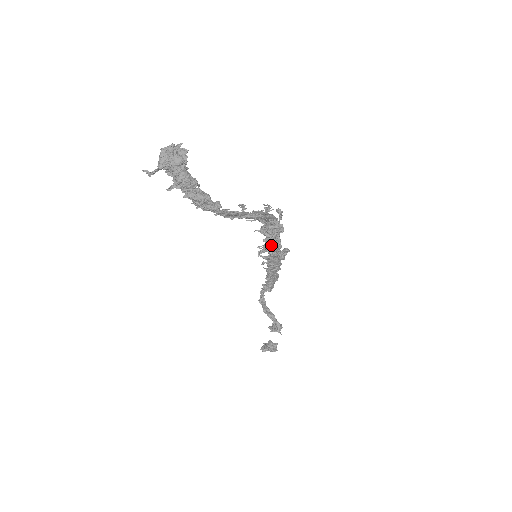
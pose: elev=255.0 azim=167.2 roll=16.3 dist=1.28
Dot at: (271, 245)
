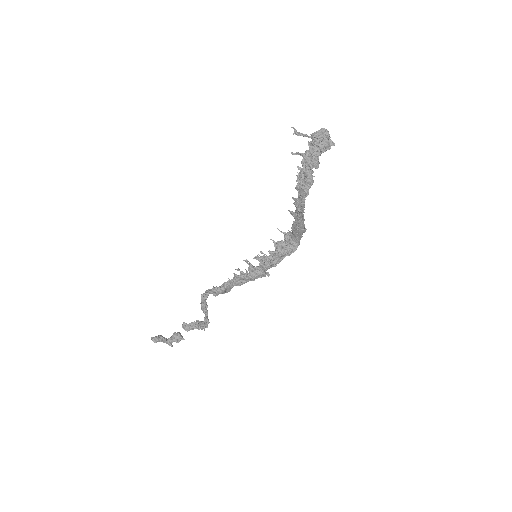
Dot at: (274, 258)
